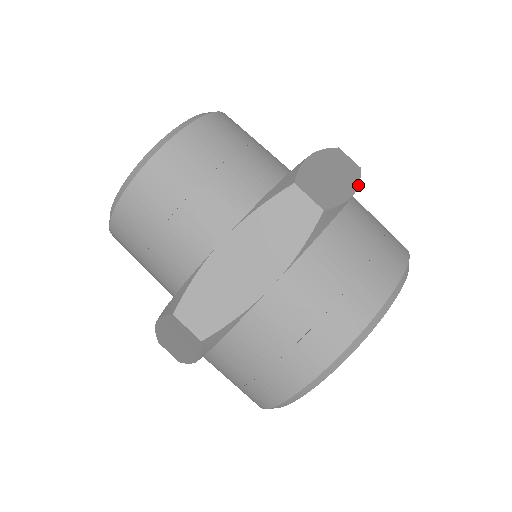
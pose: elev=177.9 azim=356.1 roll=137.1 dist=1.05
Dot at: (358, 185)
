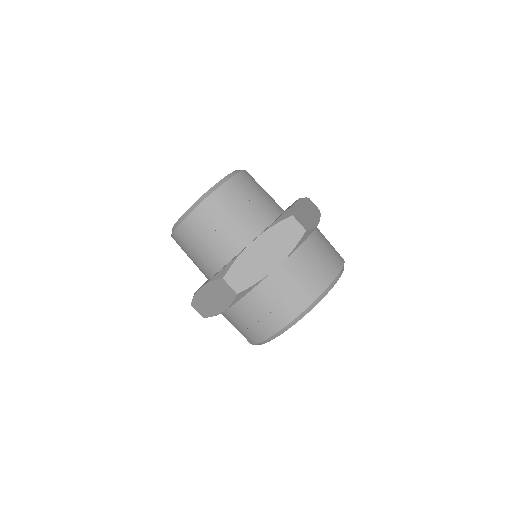
Dot at: (288, 255)
